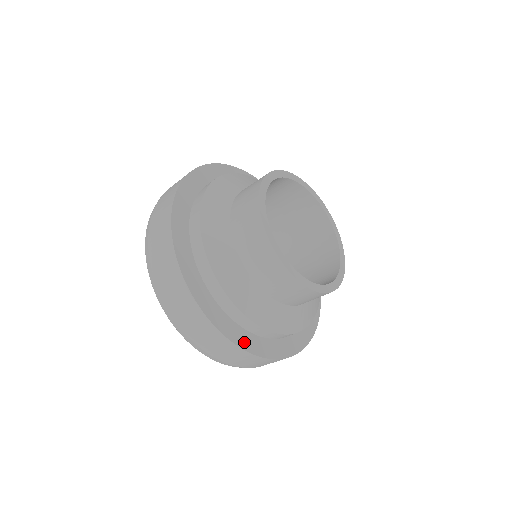
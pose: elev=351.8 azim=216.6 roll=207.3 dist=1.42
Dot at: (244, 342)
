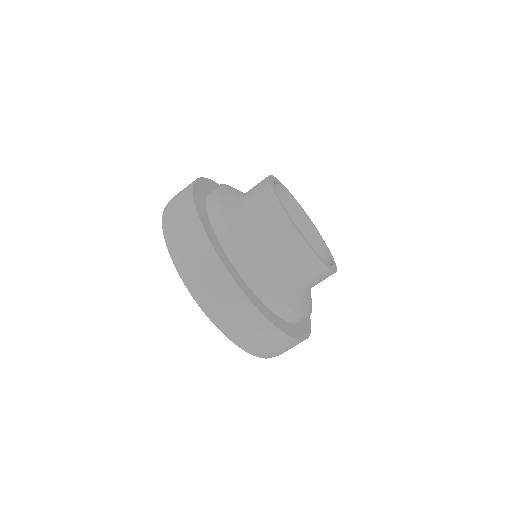
Dot at: (260, 307)
